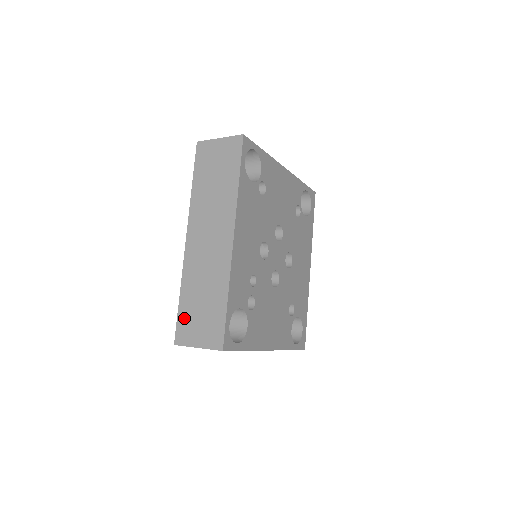
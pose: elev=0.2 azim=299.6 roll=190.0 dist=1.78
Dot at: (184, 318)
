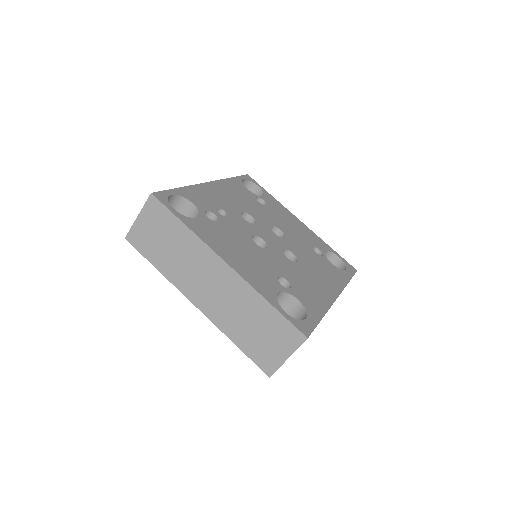
Dot at: occluded
